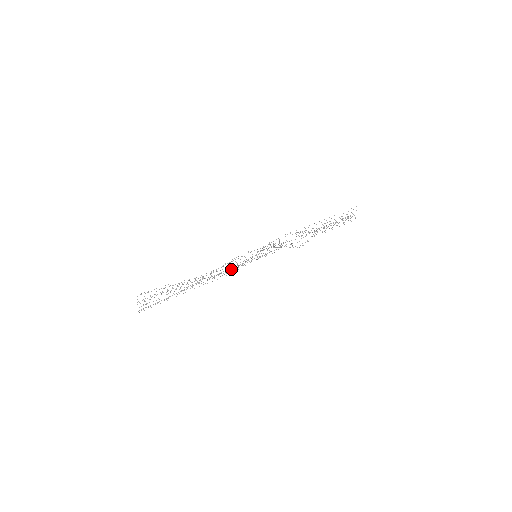
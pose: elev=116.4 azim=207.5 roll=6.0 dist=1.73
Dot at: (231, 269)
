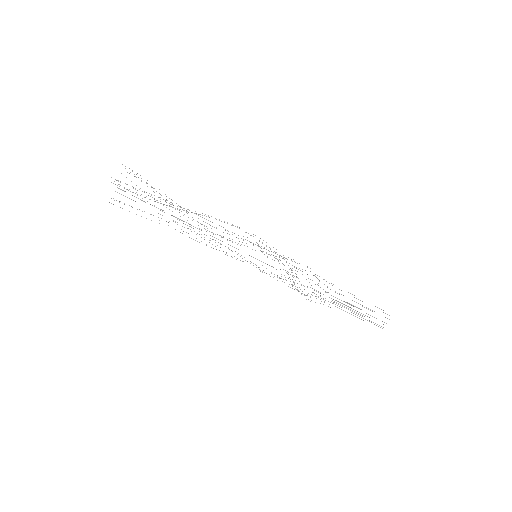
Dot at: occluded
